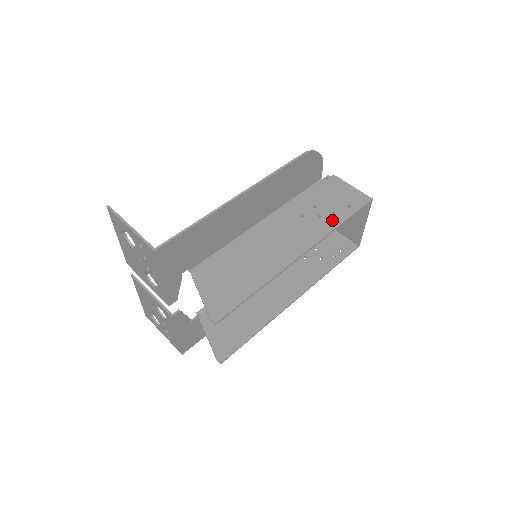
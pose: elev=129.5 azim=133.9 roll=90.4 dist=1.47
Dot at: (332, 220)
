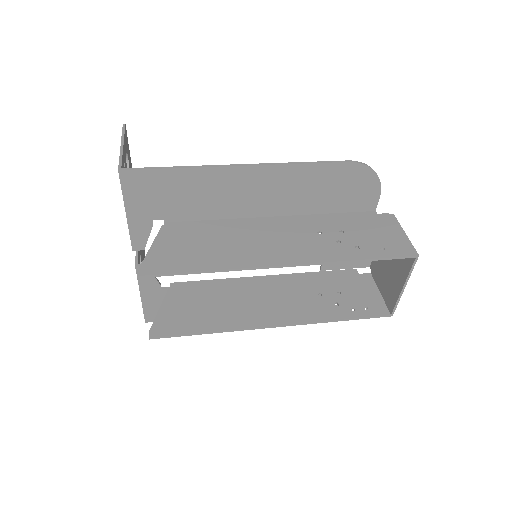
Dot at: (349, 251)
